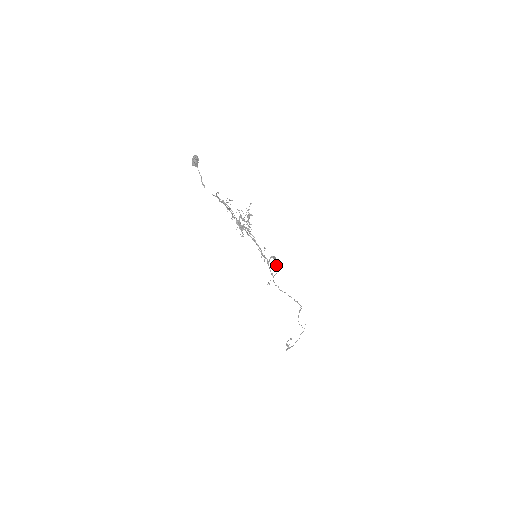
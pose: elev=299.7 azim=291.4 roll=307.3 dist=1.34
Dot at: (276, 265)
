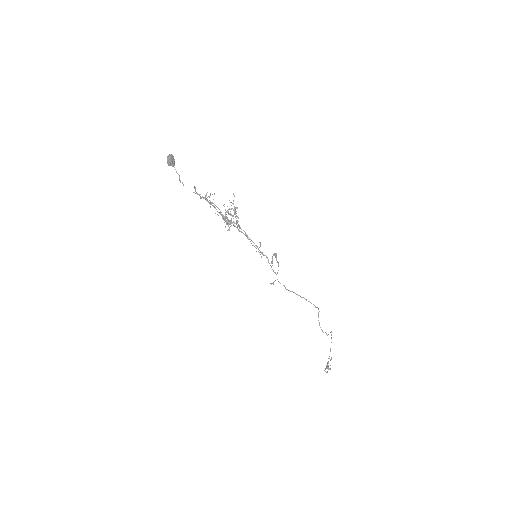
Dot at: (277, 261)
